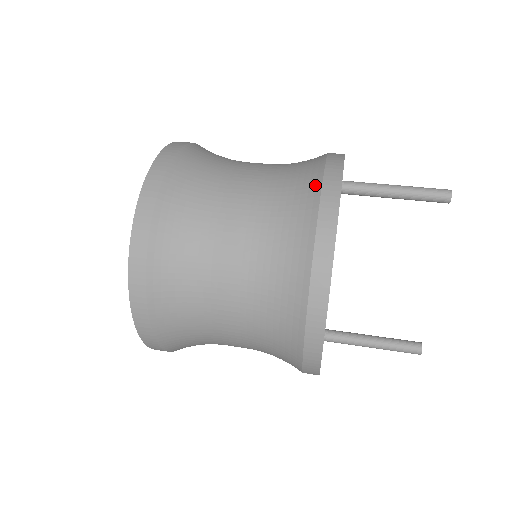
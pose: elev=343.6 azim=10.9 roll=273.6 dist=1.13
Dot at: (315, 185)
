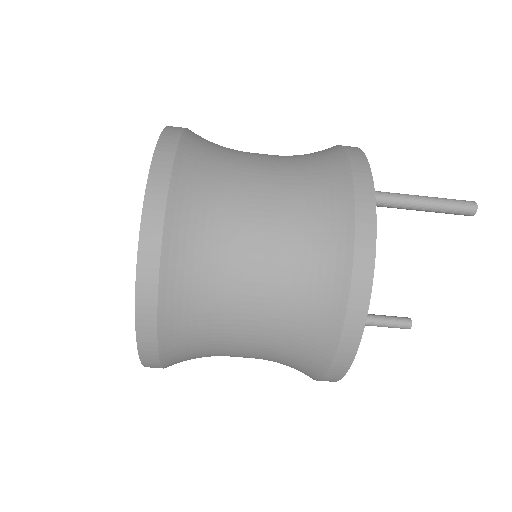
Dot at: (346, 235)
